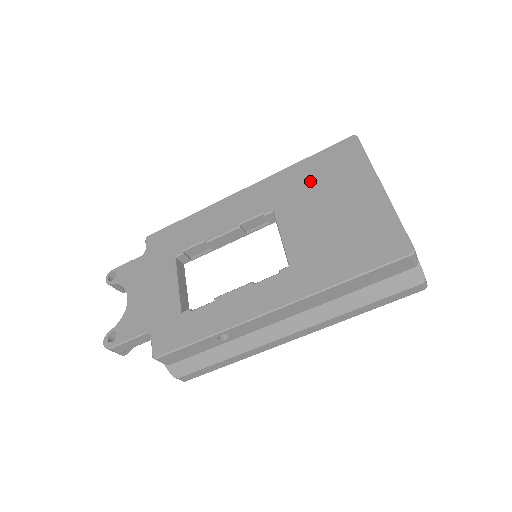
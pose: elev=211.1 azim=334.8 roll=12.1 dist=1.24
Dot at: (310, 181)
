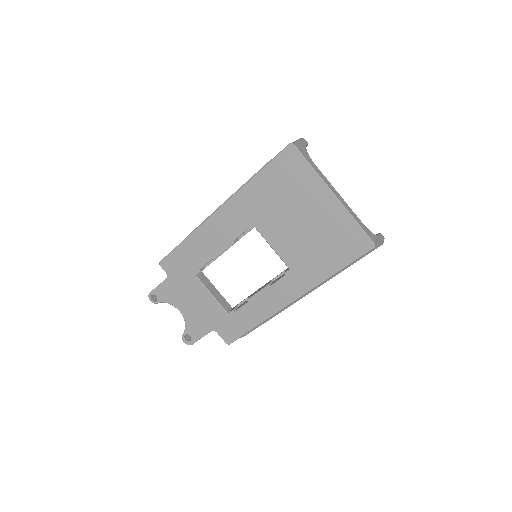
Dot at: (272, 196)
